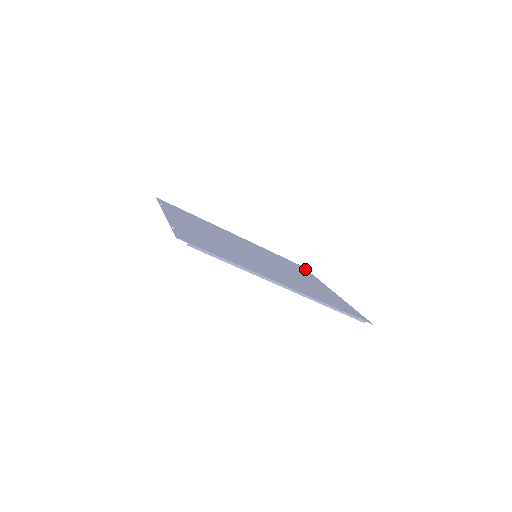
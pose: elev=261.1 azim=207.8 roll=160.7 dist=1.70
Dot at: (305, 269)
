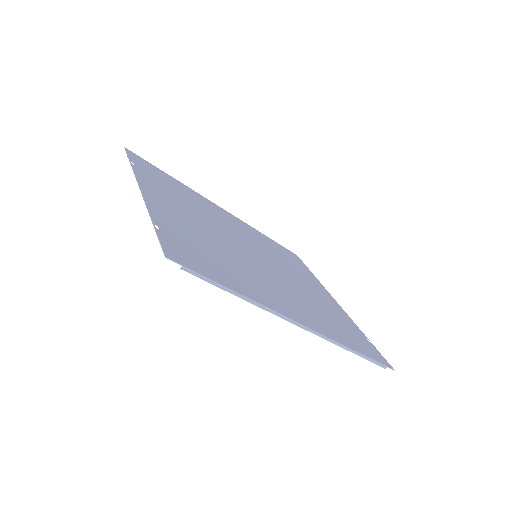
Dot at: (301, 261)
